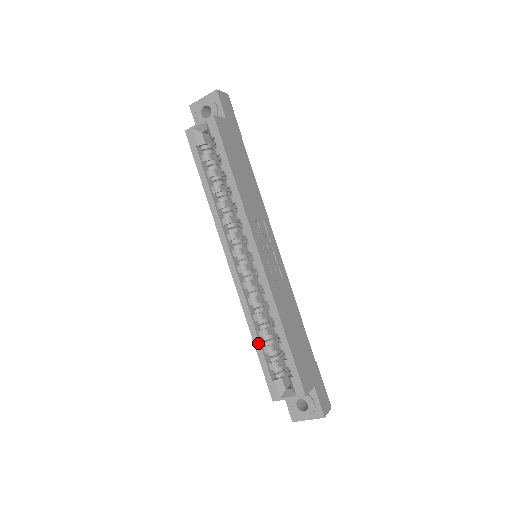
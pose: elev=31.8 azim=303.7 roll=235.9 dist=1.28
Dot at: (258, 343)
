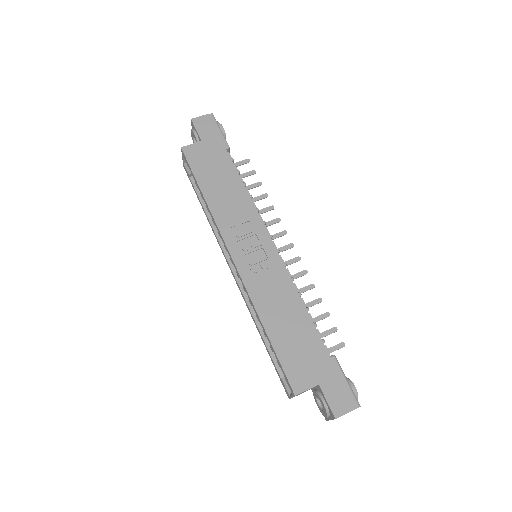
Dot at: (264, 342)
